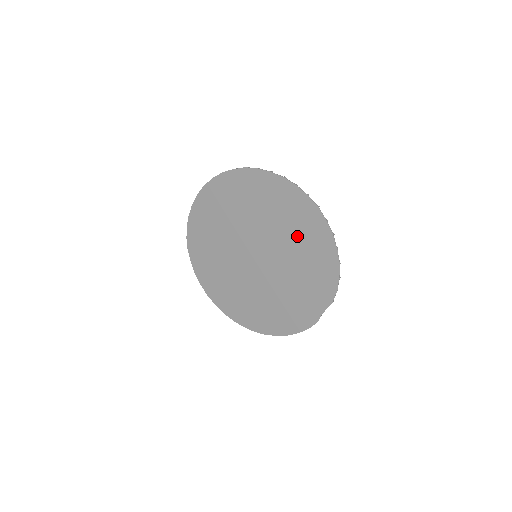
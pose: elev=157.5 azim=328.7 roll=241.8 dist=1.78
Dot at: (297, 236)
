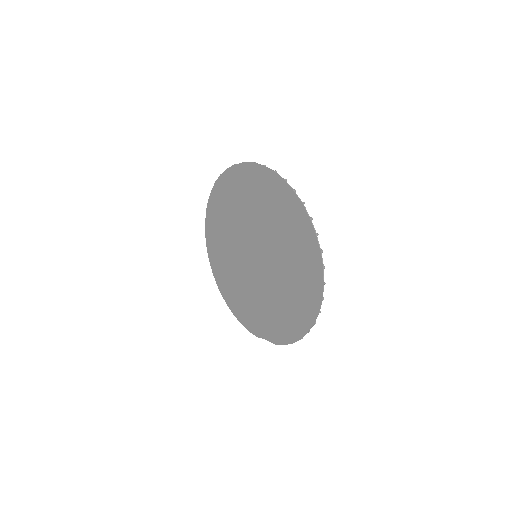
Dot at: (292, 290)
